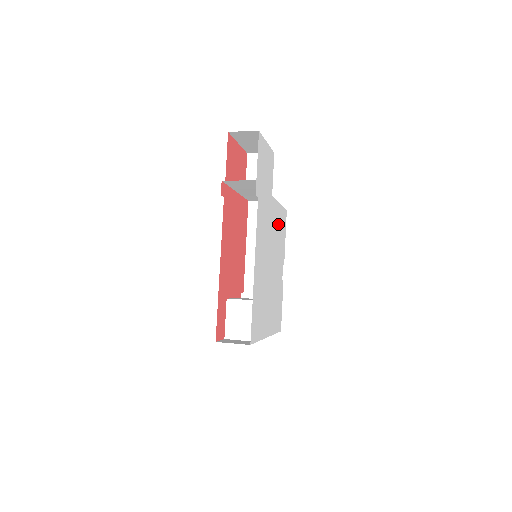
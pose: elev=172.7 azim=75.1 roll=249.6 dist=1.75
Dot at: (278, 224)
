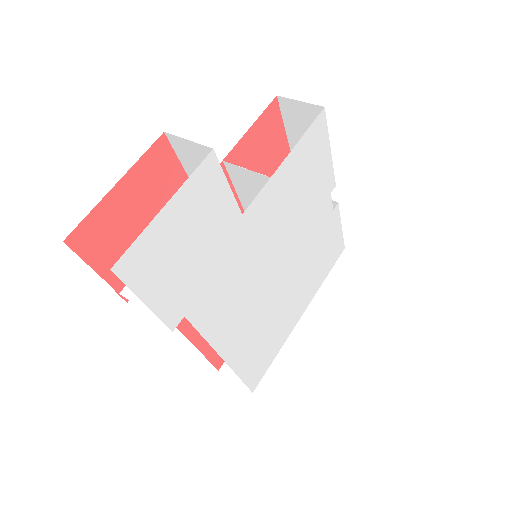
Dot at: (290, 190)
